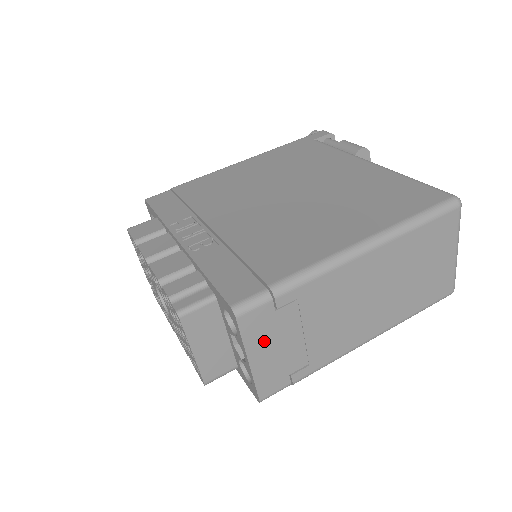
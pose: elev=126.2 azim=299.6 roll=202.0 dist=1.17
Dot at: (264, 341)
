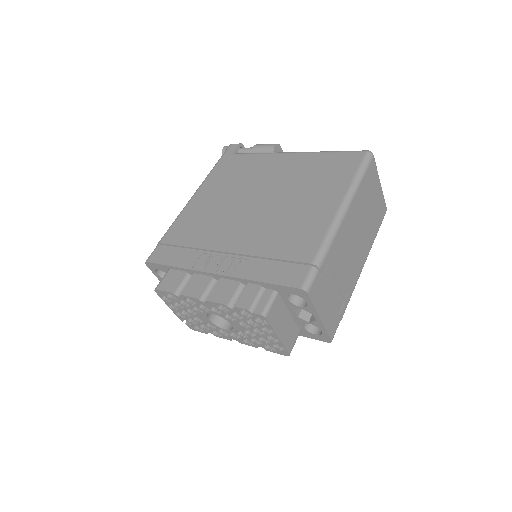
Dot at: (323, 300)
